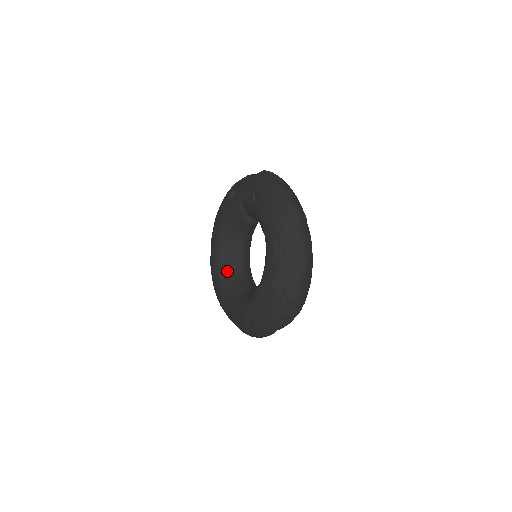
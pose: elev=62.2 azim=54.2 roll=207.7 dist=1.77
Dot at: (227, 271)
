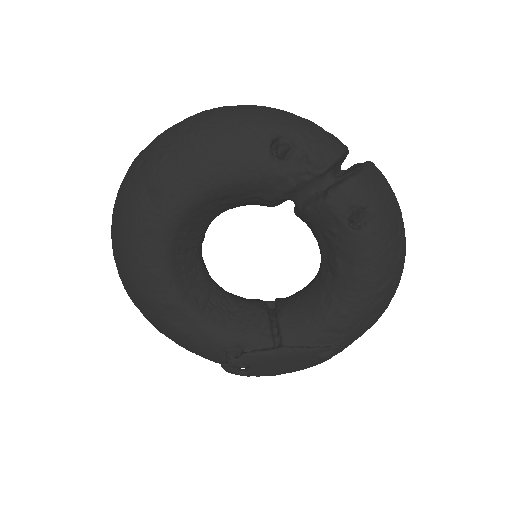
Dot at: (183, 254)
